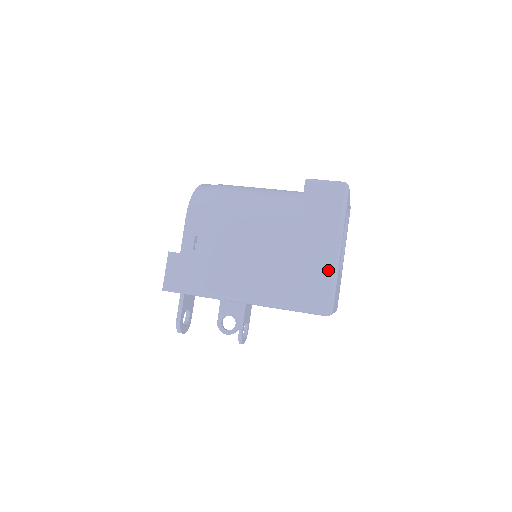
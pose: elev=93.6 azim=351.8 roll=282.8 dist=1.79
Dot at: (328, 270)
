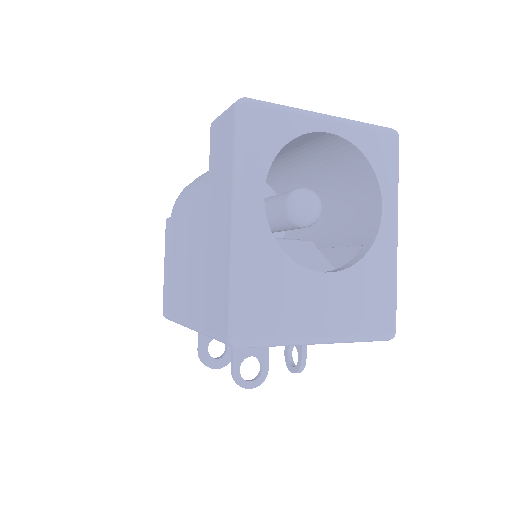
Dot at: (227, 263)
